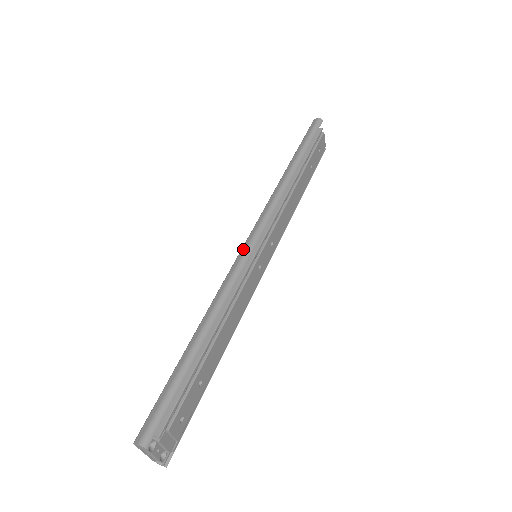
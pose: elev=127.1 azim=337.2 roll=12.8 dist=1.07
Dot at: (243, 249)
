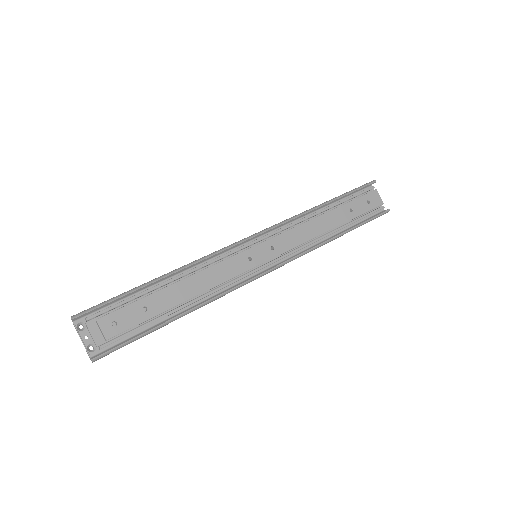
Dot at: occluded
